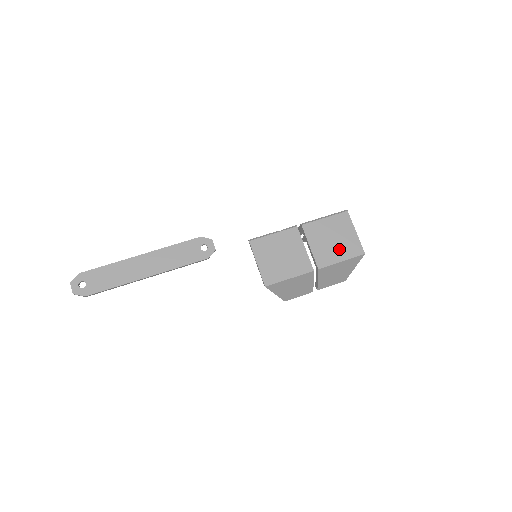
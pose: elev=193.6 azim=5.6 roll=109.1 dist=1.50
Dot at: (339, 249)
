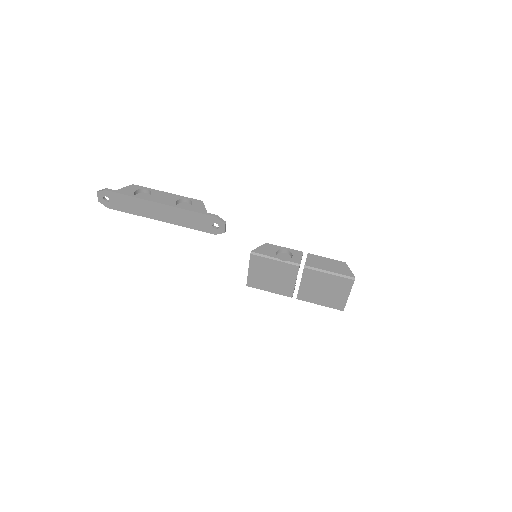
Dot at: (324, 298)
